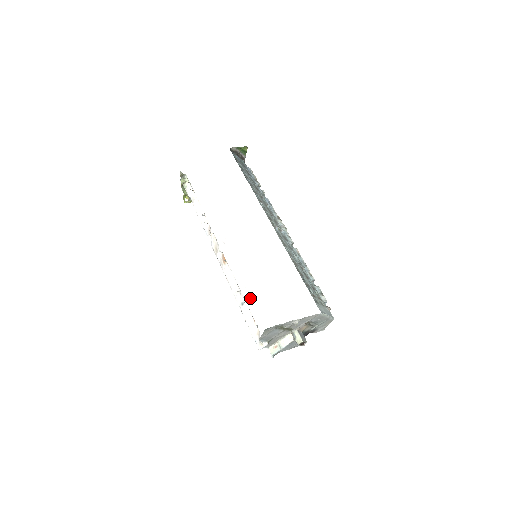
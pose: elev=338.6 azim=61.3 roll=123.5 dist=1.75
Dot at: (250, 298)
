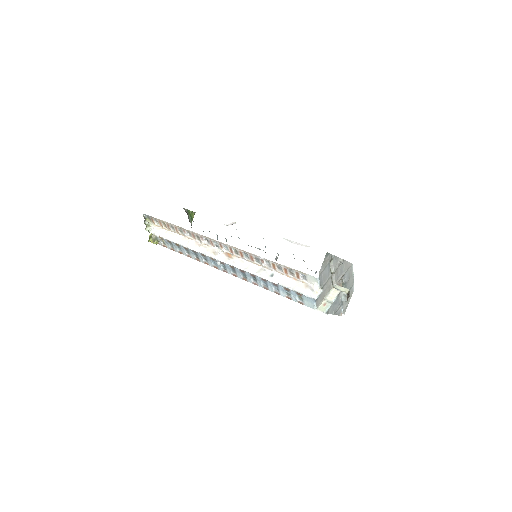
Dot at: (293, 242)
